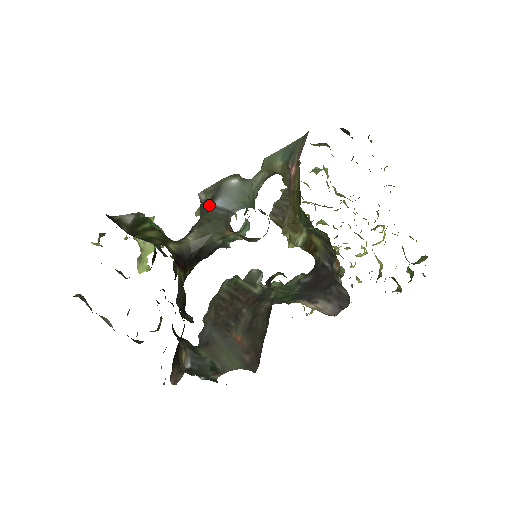
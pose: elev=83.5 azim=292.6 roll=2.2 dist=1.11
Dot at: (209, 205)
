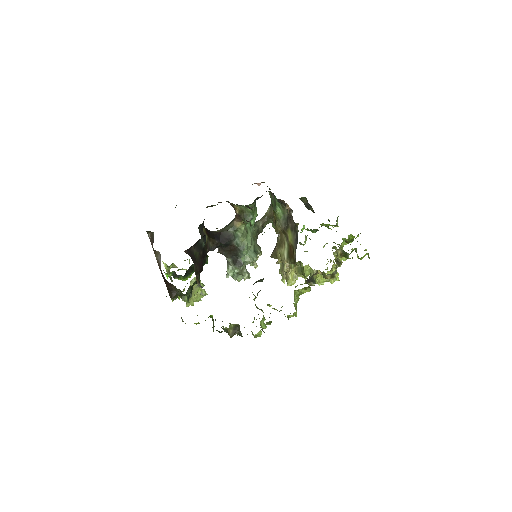
Dot at: occluded
